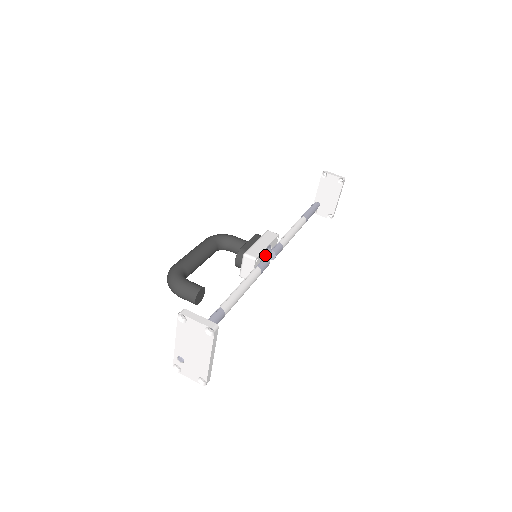
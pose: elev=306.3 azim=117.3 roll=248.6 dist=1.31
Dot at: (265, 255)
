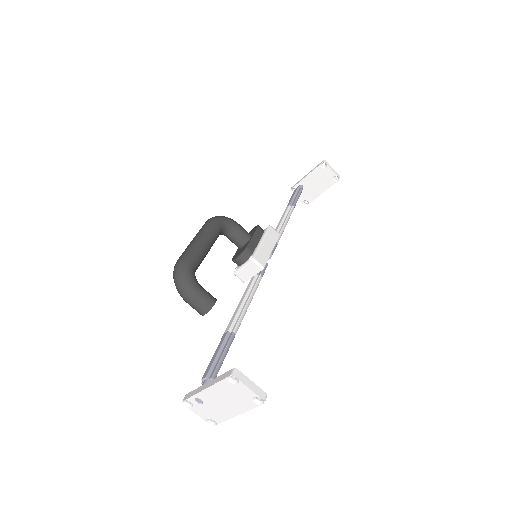
Dot at: occluded
